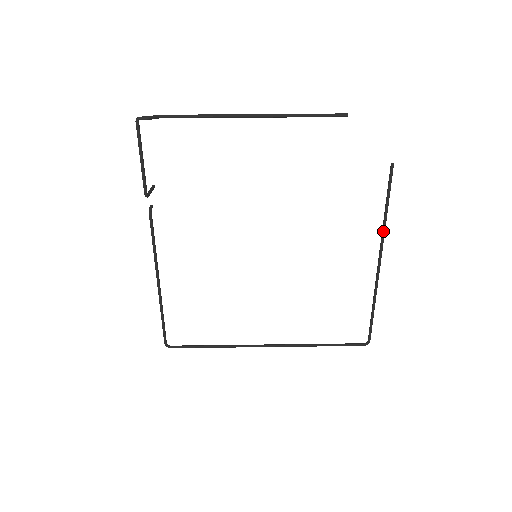
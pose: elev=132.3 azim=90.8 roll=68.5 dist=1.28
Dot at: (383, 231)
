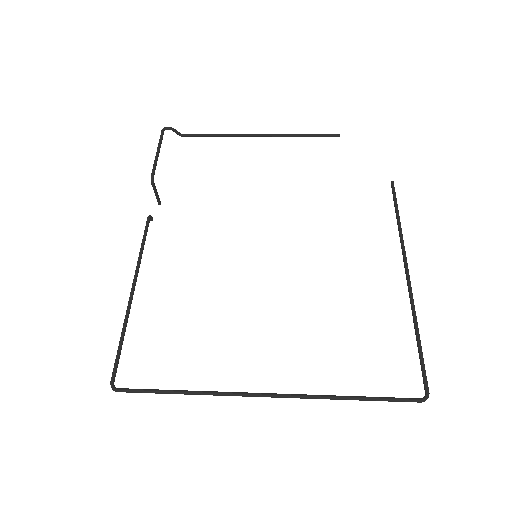
Dot at: (401, 238)
